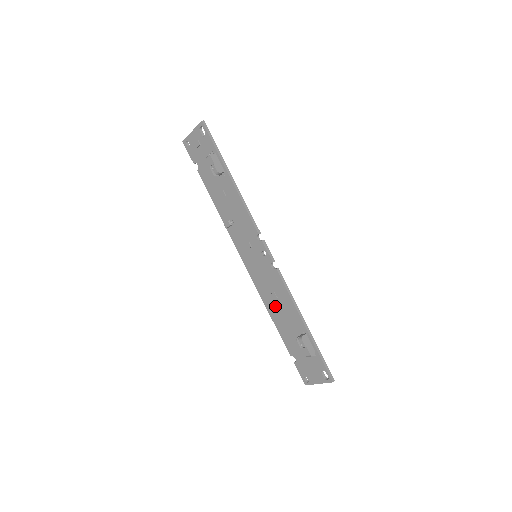
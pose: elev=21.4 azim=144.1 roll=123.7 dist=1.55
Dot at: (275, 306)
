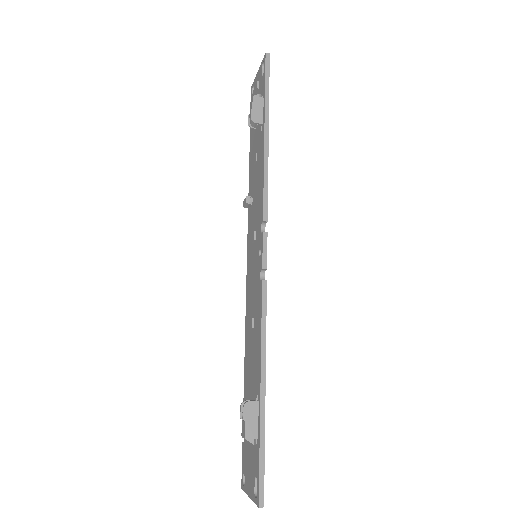
Dot at: (250, 340)
